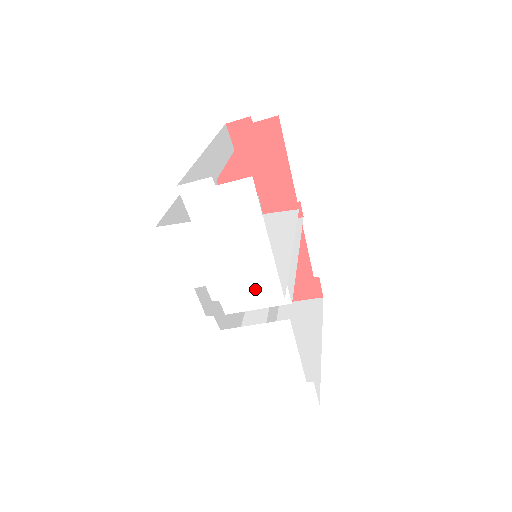
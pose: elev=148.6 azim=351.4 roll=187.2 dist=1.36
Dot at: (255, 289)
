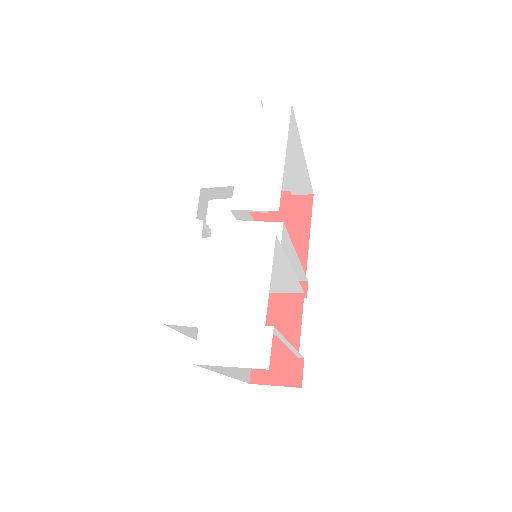
Dot at: (255, 197)
